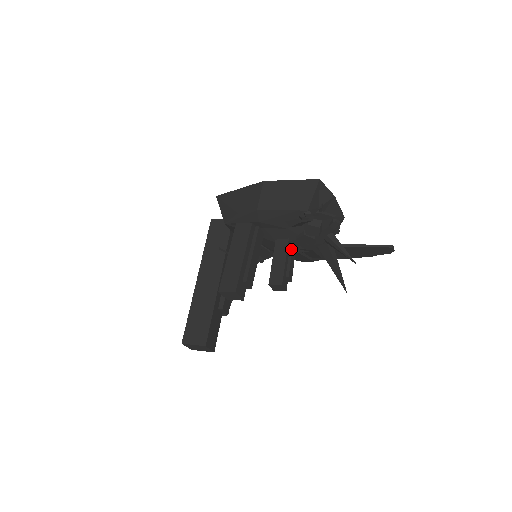
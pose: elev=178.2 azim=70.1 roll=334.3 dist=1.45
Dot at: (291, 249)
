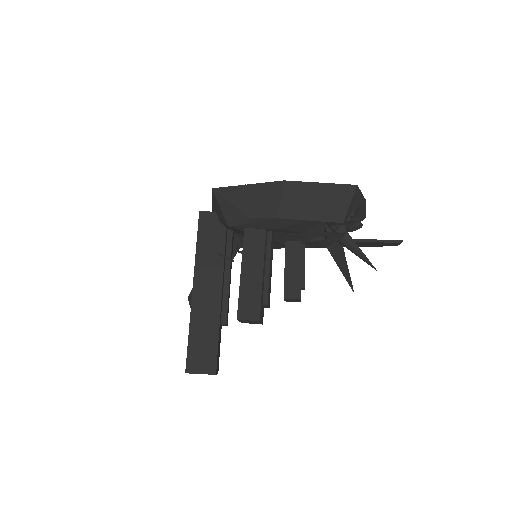
Dot at: (303, 253)
